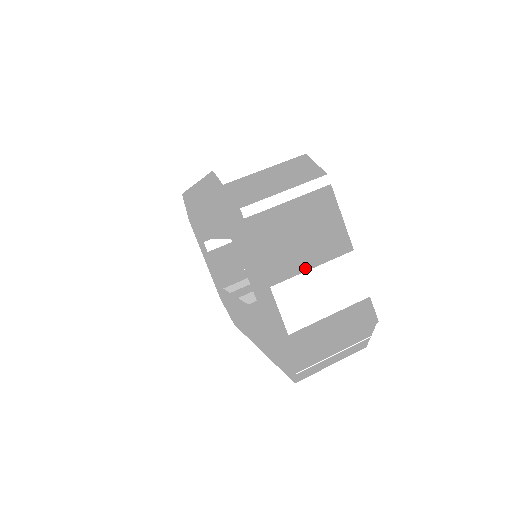
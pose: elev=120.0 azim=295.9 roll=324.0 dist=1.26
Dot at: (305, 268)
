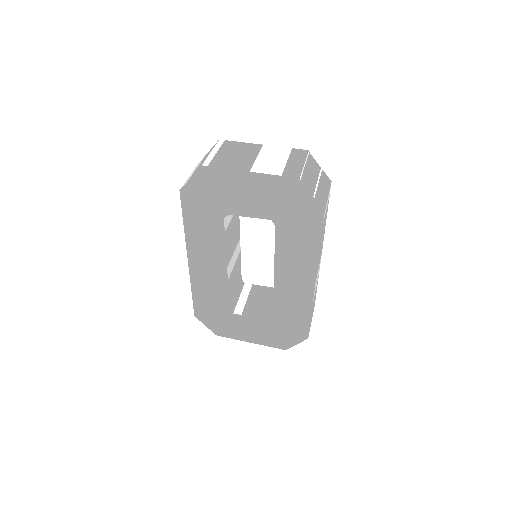
Dot at: (254, 160)
